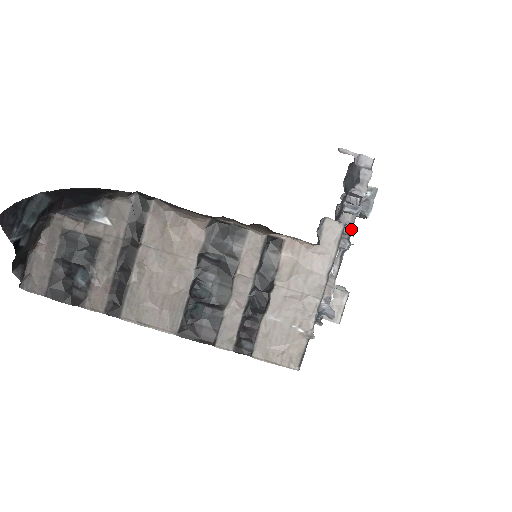
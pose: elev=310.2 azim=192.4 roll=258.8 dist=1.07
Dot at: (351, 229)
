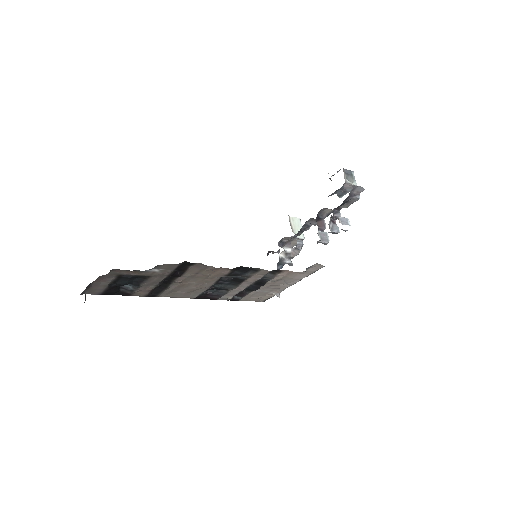
Dot at: (326, 243)
